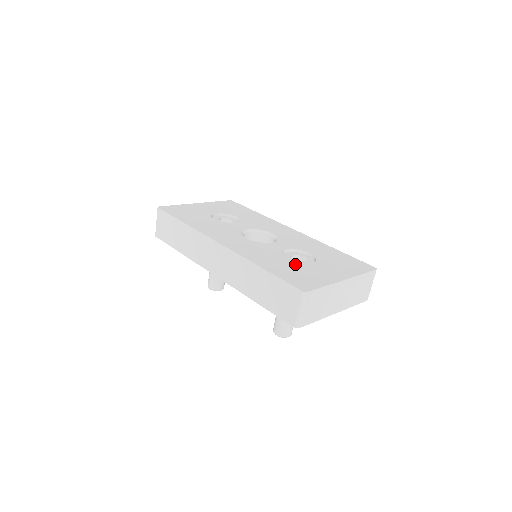
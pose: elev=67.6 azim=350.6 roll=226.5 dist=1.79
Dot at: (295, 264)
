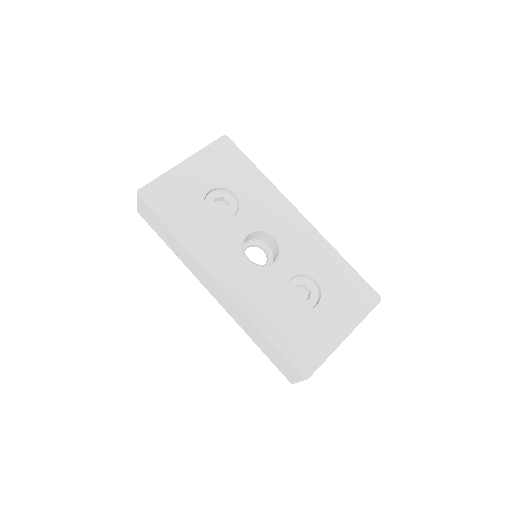
Dot at: (299, 316)
